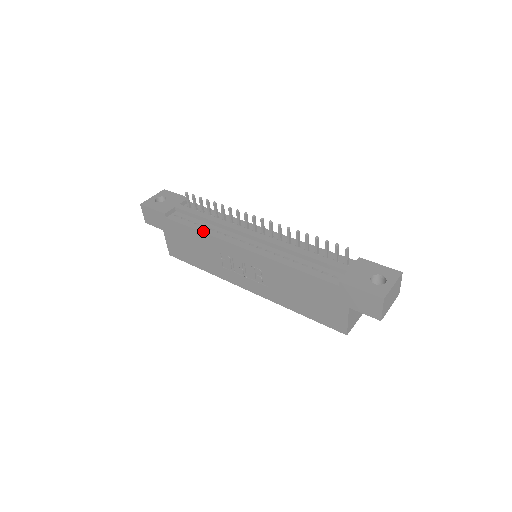
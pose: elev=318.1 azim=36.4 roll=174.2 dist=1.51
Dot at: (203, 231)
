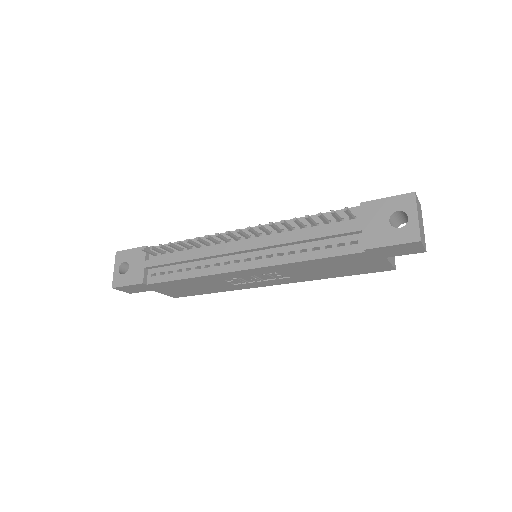
Dot at: (192, 276)
